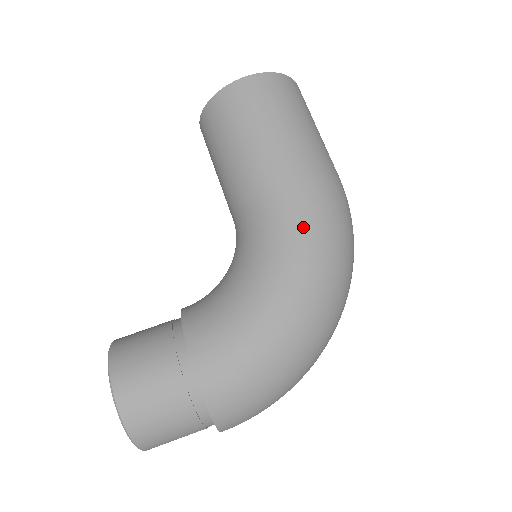
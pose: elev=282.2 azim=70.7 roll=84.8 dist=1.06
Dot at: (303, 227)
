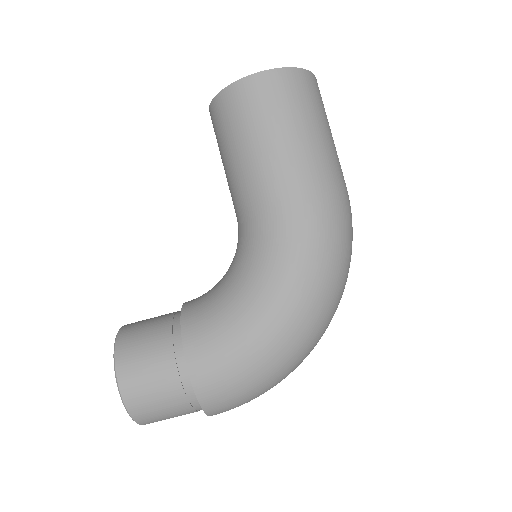
Dot at: (301, 247)
